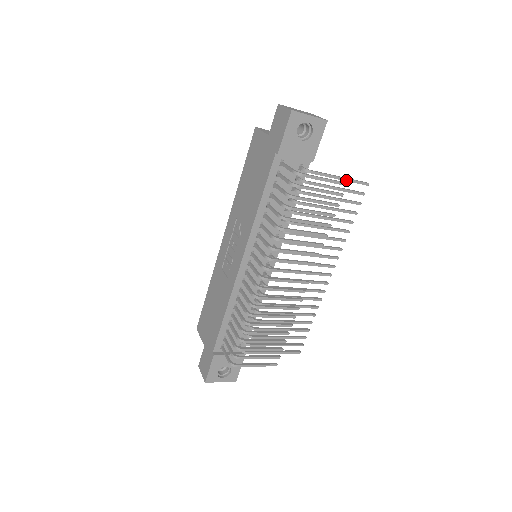
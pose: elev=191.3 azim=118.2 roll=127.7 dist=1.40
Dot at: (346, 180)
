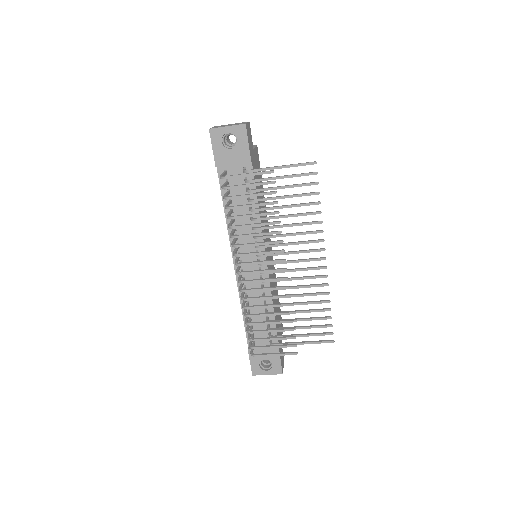
Dot at: (288, 167)
